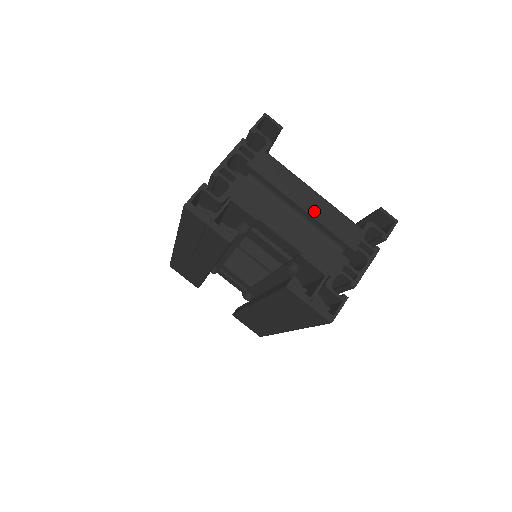
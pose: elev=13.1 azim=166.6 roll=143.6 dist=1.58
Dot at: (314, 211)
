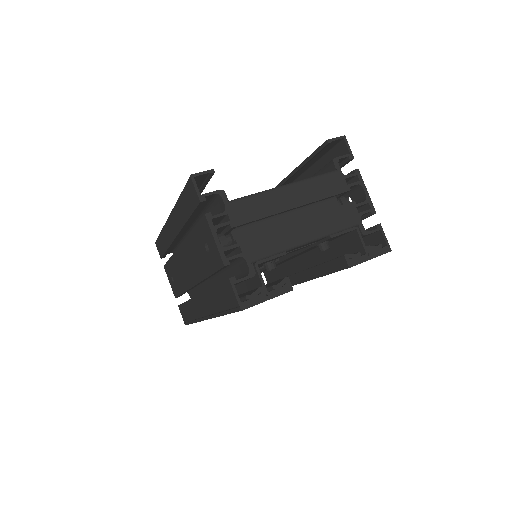
Dot at: (302, 199)
